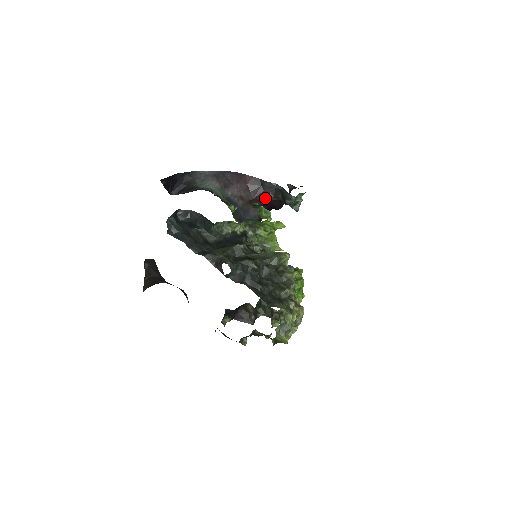
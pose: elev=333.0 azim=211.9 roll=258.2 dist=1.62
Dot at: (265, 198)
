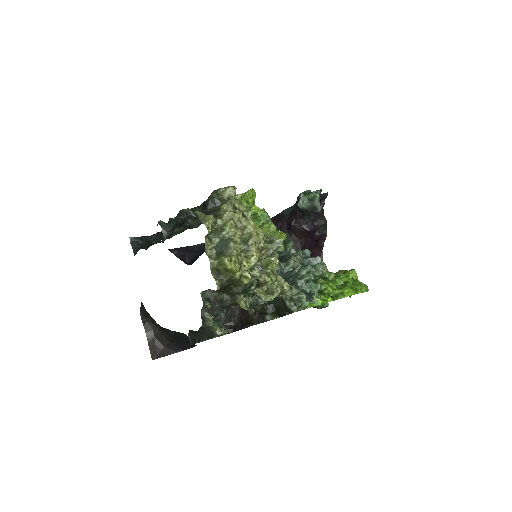
Dot at: (289, 227)
